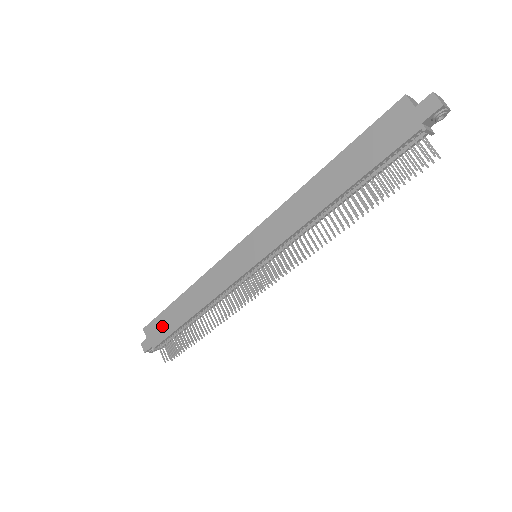
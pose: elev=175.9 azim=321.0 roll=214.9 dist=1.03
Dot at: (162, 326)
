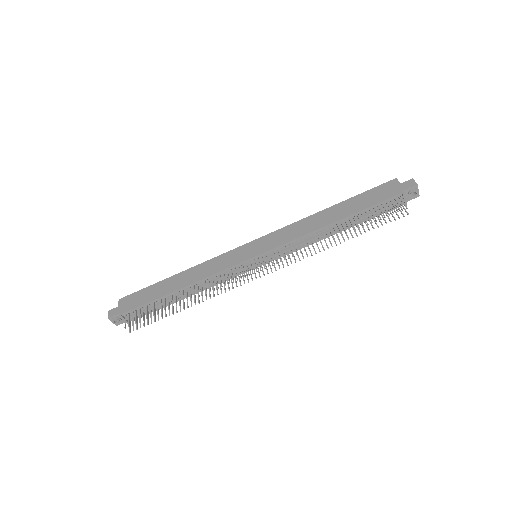
Dot at: (141, 297)
